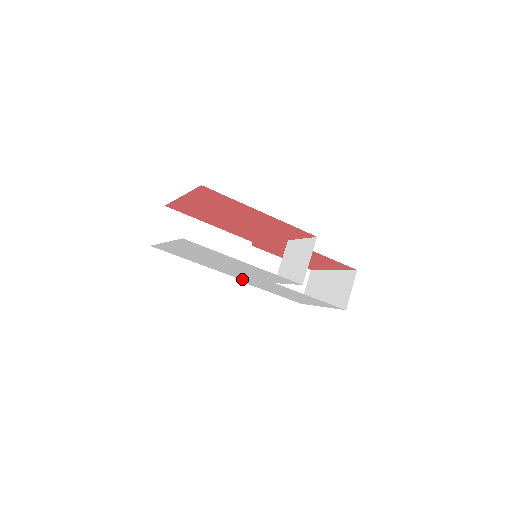
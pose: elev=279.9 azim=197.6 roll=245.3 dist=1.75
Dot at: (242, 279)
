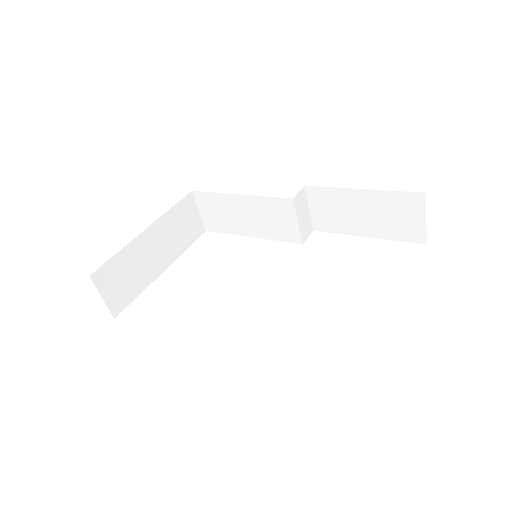
Dot at: occluded
